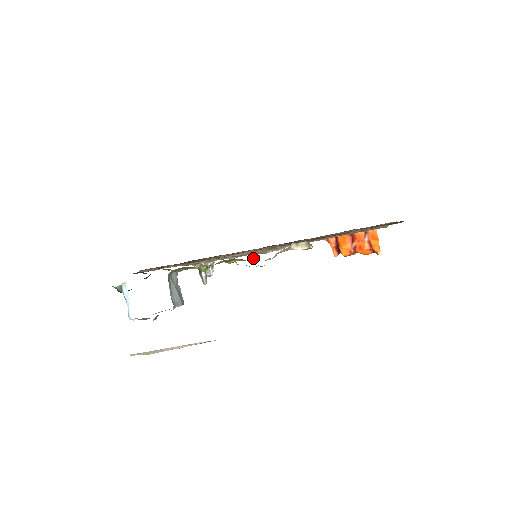
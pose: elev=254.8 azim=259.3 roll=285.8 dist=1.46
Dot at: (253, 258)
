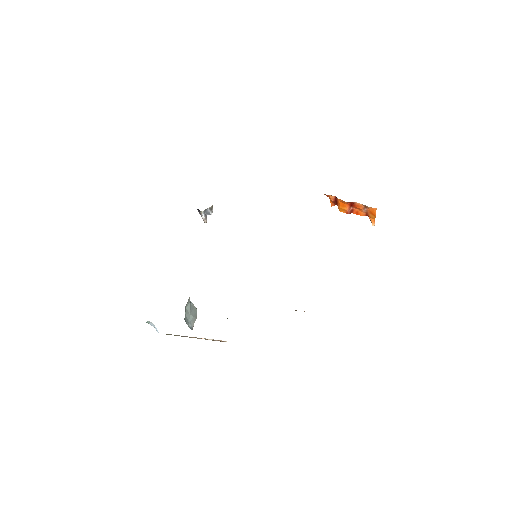
Dot at: occluded
